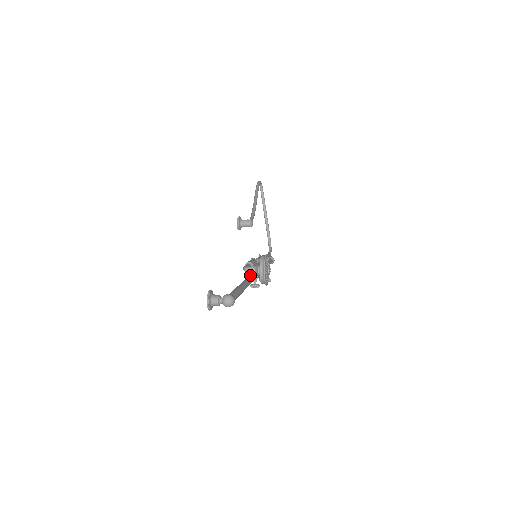
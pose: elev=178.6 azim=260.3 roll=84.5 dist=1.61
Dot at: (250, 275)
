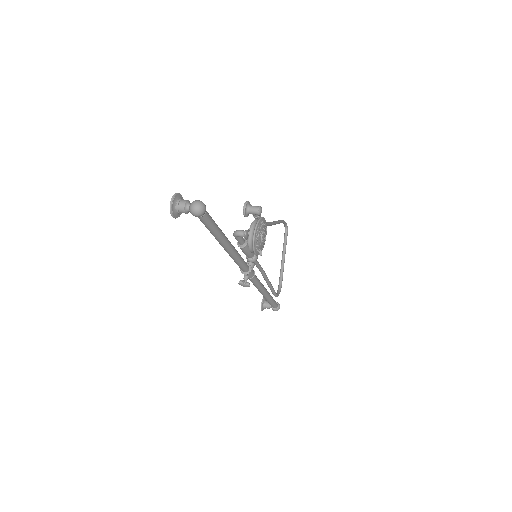
Dot at: occluded
